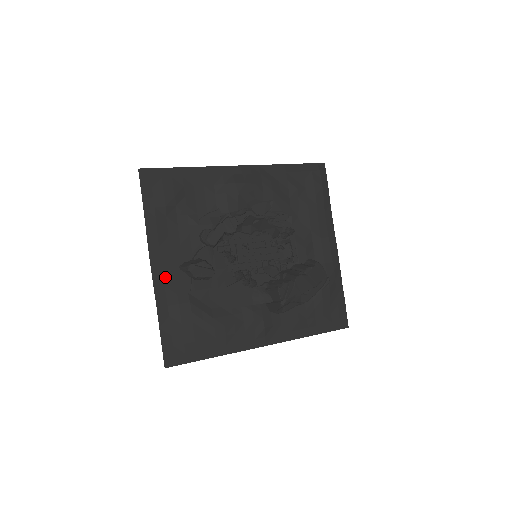
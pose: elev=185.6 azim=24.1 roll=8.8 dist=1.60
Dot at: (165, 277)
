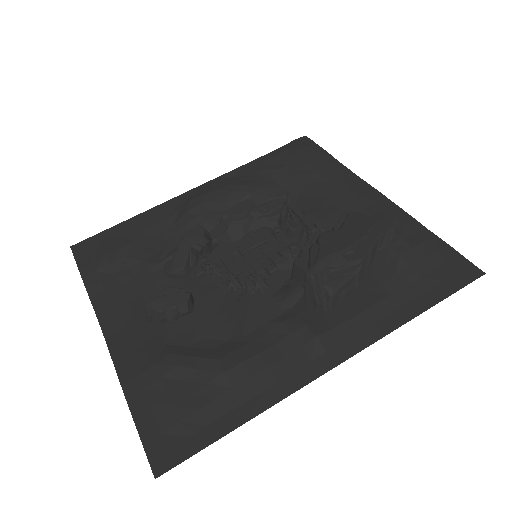
Dot at: (128, 341)
